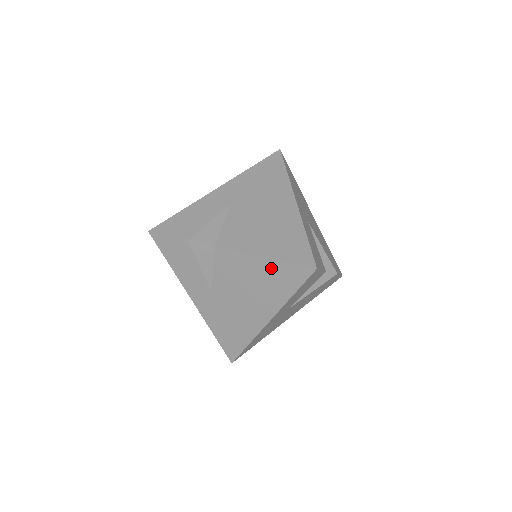
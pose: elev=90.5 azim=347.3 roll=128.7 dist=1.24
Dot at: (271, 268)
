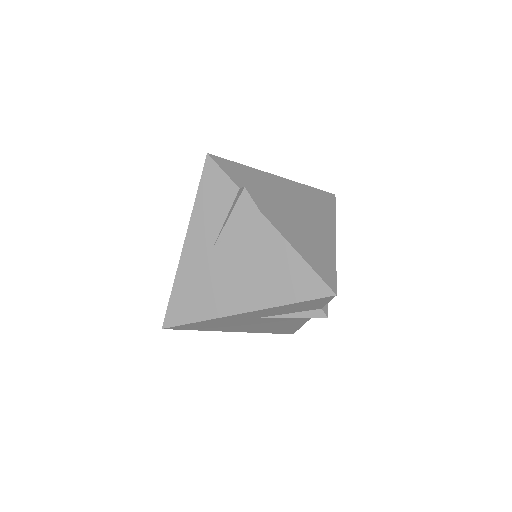
Dot at: (294, 266)
